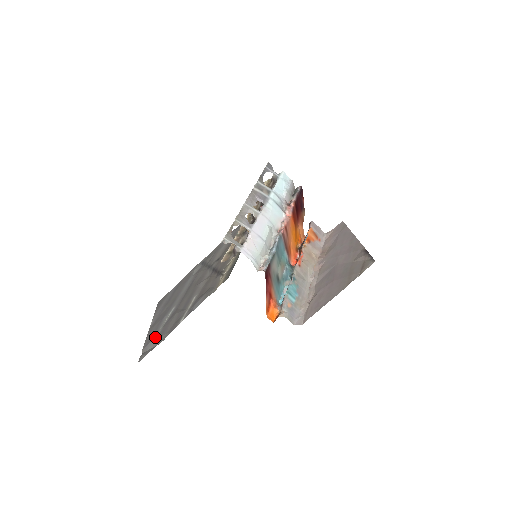
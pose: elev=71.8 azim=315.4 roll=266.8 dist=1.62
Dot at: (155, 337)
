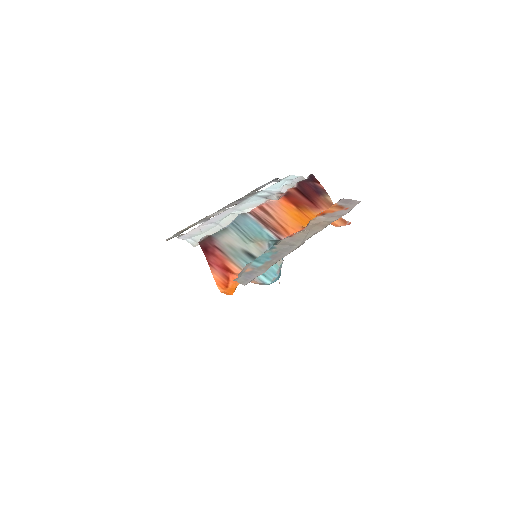
Dot at: occluded
